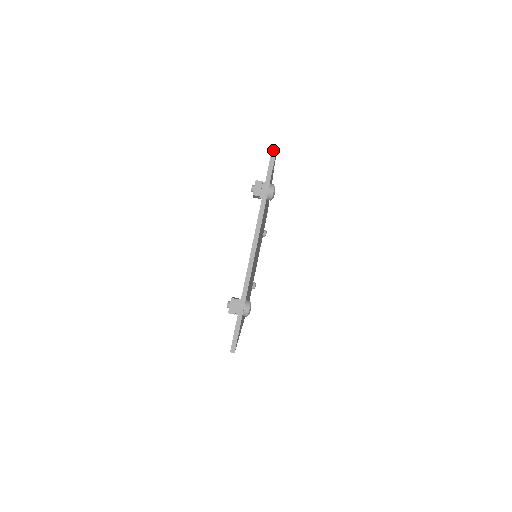
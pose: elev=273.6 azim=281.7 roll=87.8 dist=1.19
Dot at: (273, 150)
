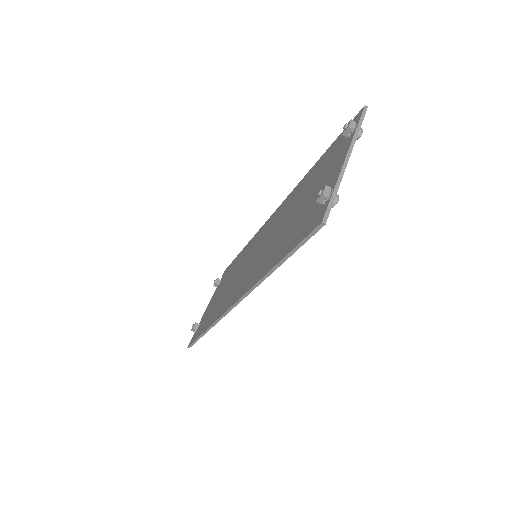
Dot at: (365, 107)
